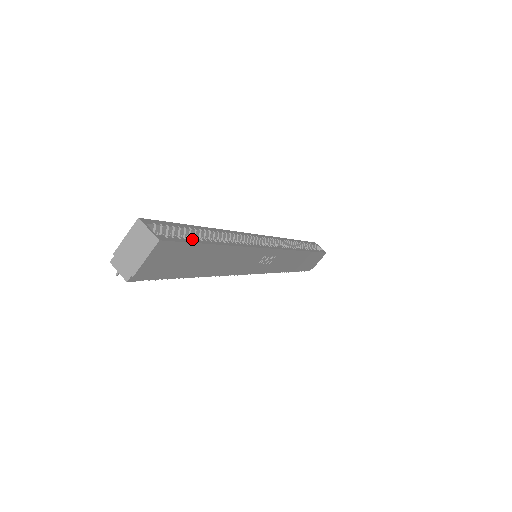
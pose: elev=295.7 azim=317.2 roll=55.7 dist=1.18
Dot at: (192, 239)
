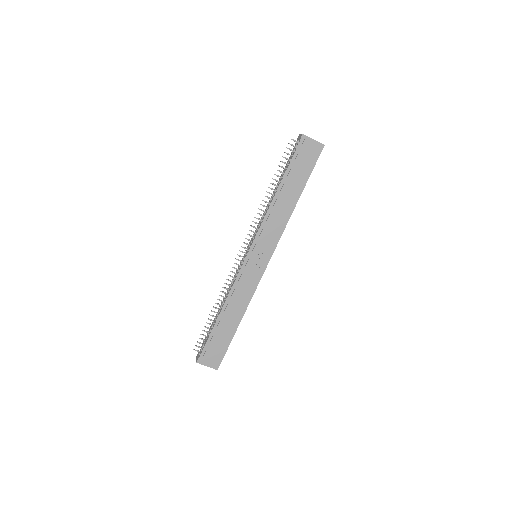
Dot at: (311, 171)
